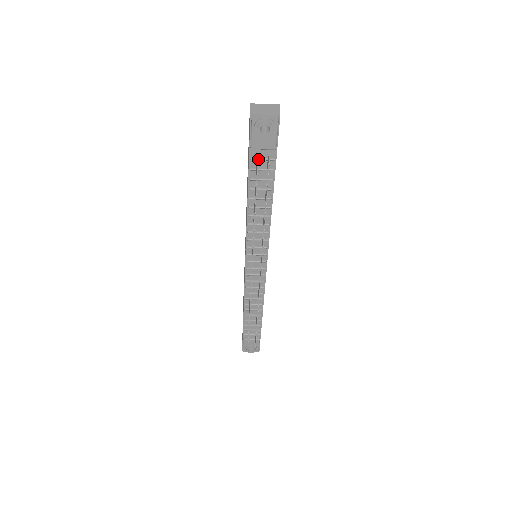
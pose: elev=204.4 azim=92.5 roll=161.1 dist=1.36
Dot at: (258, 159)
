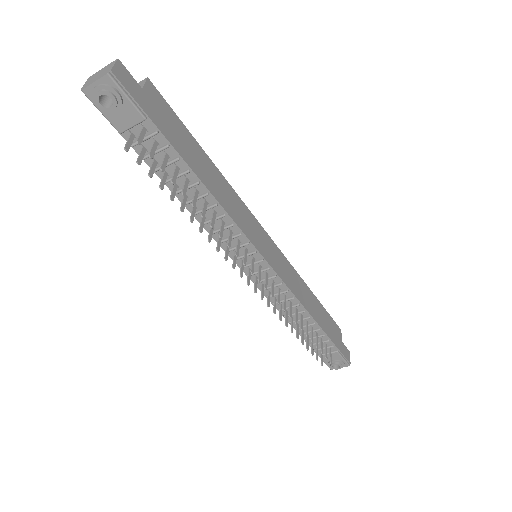
Dot at: occluded
